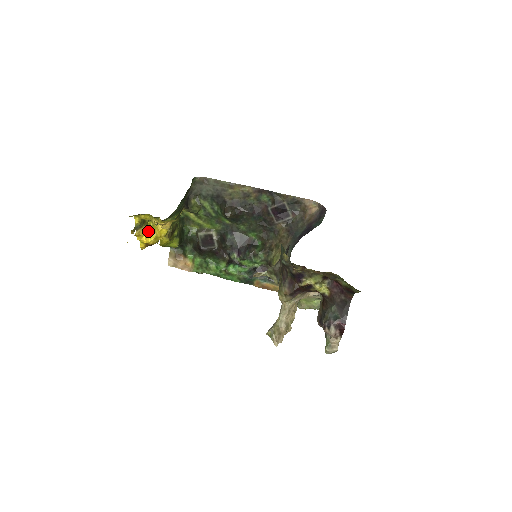
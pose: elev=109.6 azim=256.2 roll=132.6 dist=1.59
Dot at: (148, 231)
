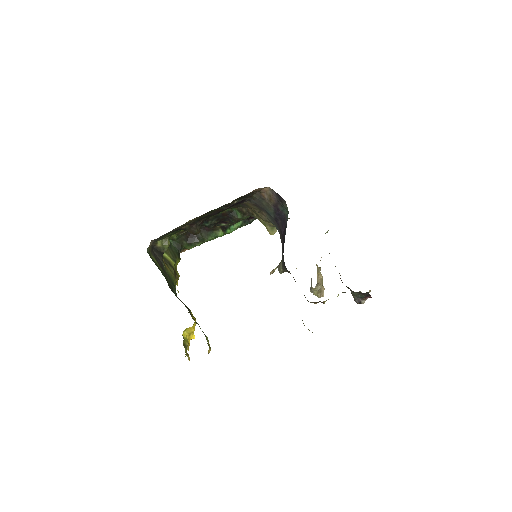
Dot at: (188, 336)
